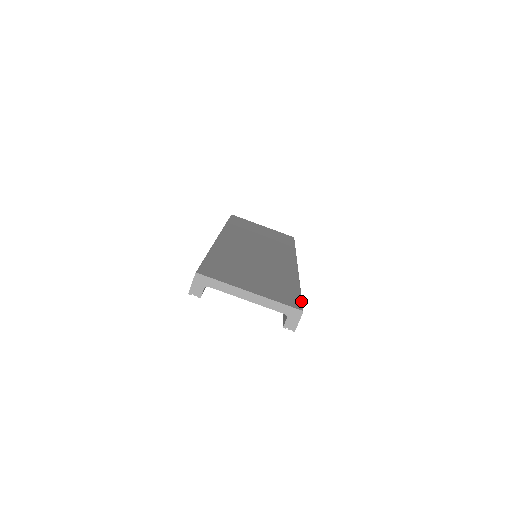
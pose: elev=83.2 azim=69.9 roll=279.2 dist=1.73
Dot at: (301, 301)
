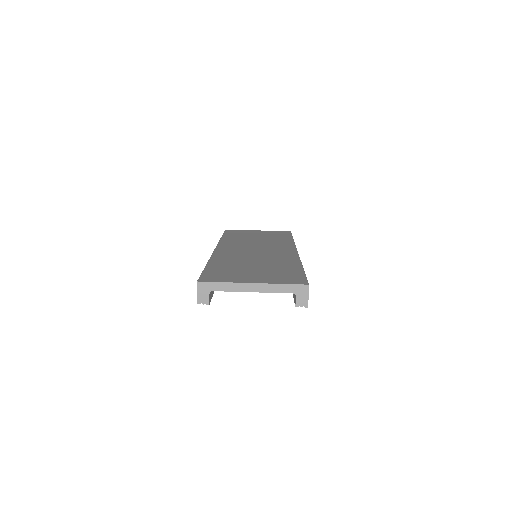
Dot at: (305, 278)
